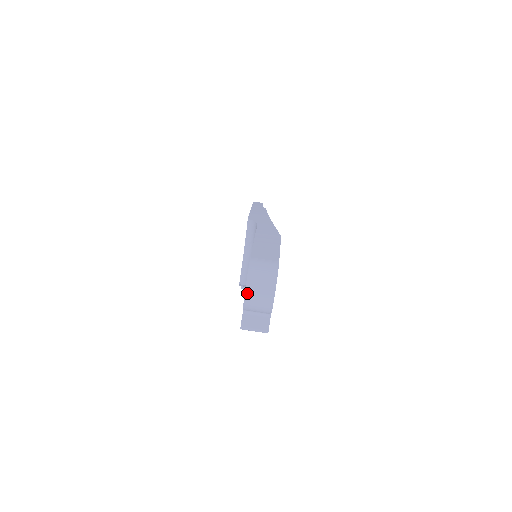
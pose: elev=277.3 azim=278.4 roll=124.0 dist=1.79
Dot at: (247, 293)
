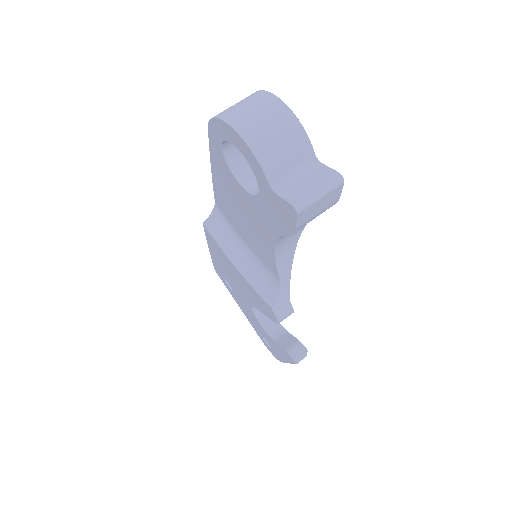
Dot at: (240, 130)
